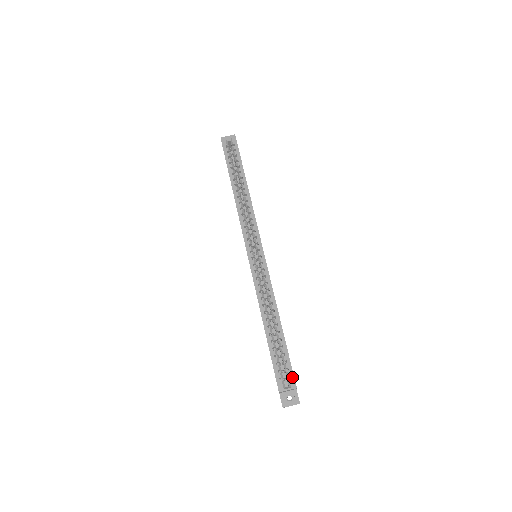
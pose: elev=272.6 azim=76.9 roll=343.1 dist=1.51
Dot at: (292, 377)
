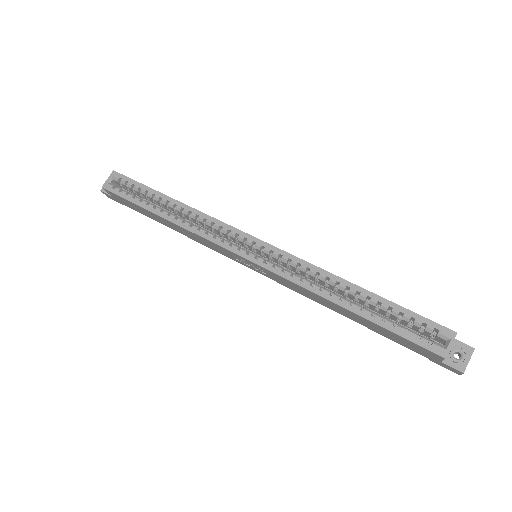
Dot at: (438, 327)
